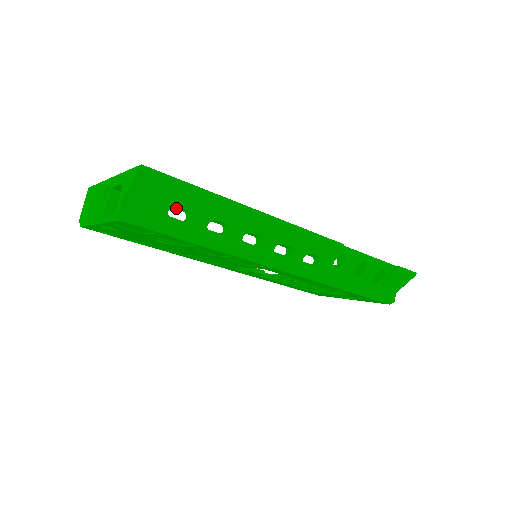
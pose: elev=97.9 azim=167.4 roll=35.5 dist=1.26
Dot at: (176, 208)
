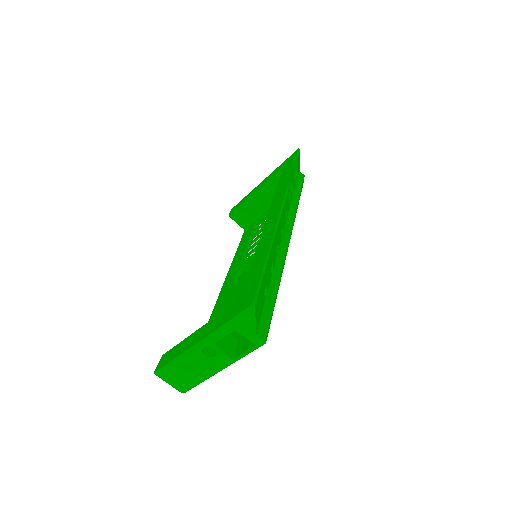
Dot at: occluded
